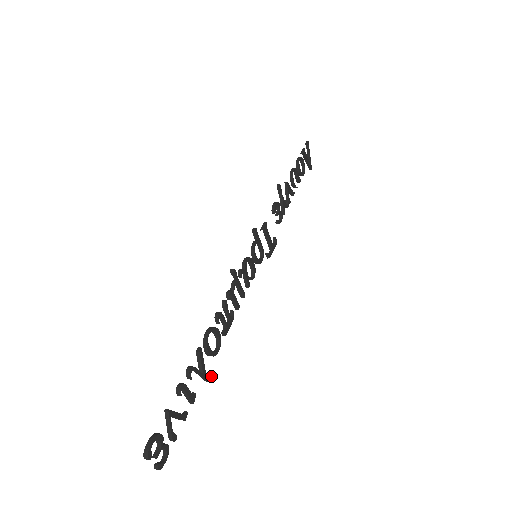
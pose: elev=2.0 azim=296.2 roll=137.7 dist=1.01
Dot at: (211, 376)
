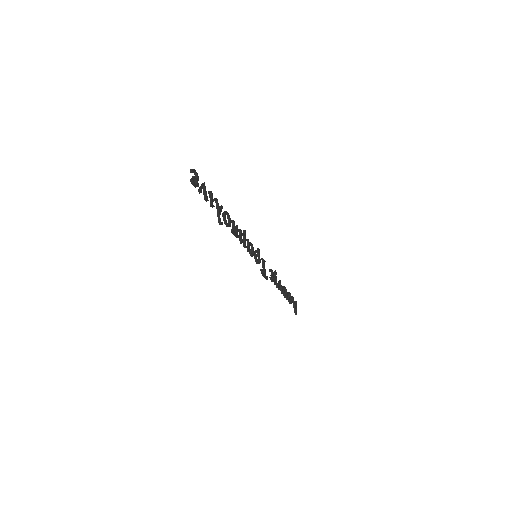
Dot at: (221, 223)
